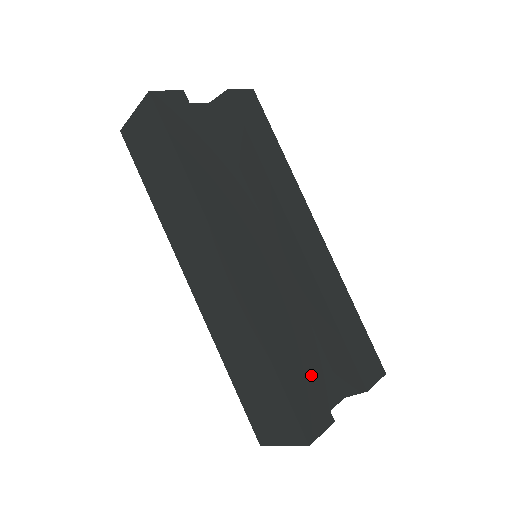
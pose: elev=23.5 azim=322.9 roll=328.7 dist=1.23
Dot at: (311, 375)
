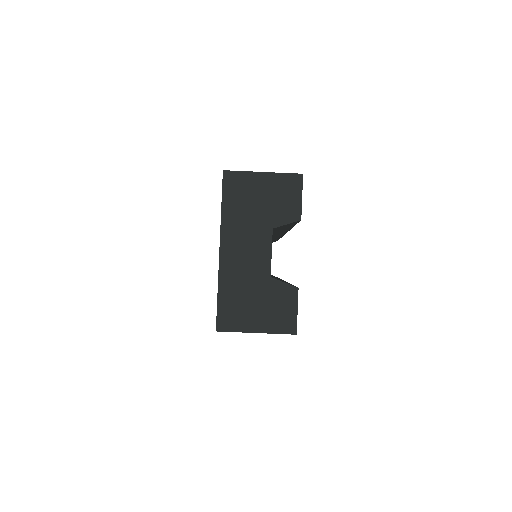
Dot at: occluded
